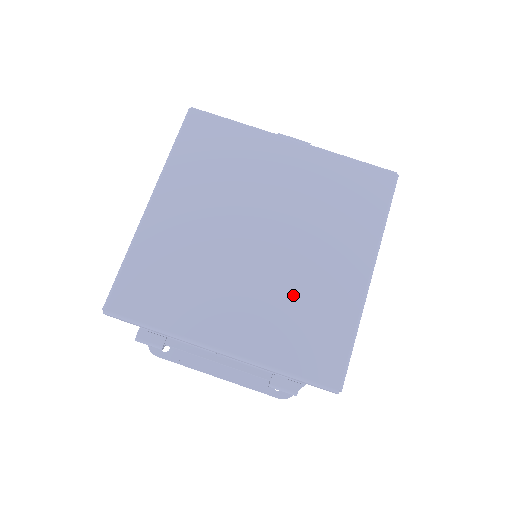
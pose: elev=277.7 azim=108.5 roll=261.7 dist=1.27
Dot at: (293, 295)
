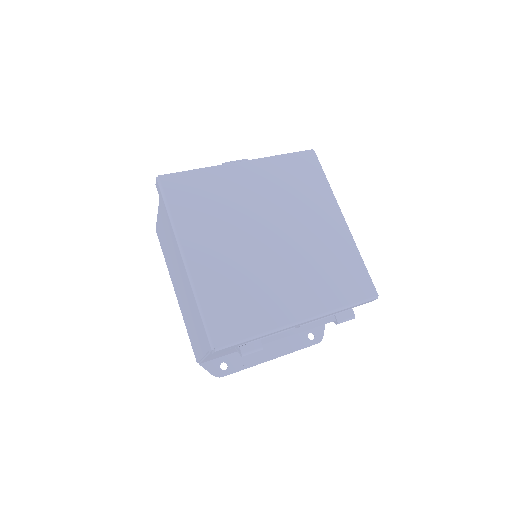
Dot at: (315, 259)
